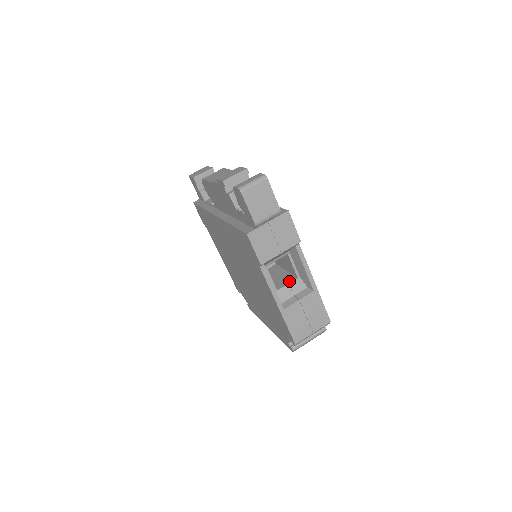
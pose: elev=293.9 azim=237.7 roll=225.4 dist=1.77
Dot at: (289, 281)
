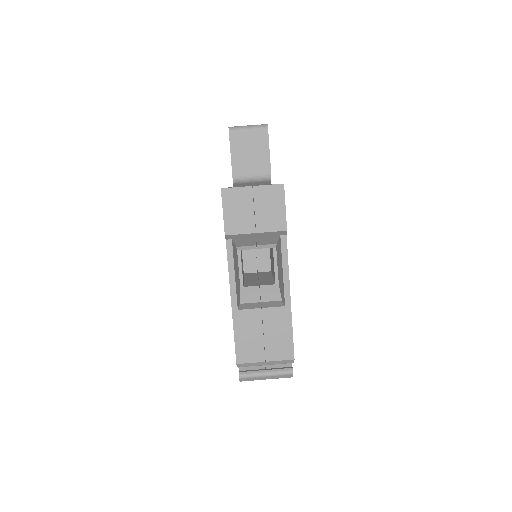
Dot at: (264, 284)
